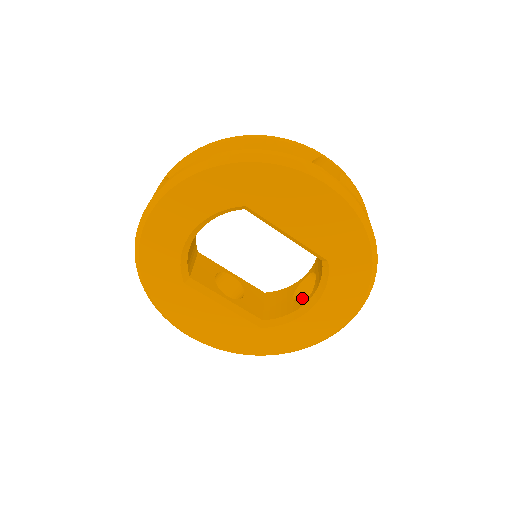
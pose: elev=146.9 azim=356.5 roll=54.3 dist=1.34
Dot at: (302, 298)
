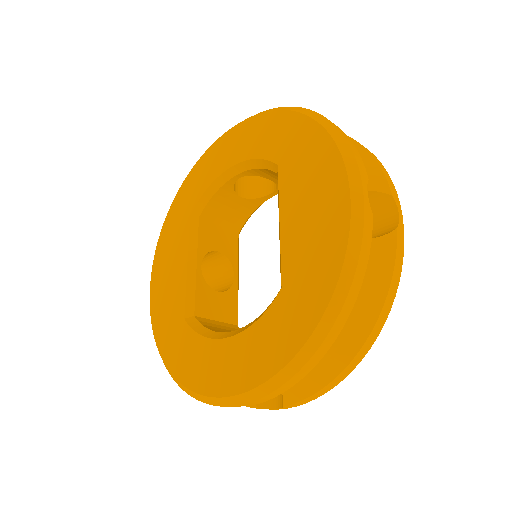
Dot at: occluded
